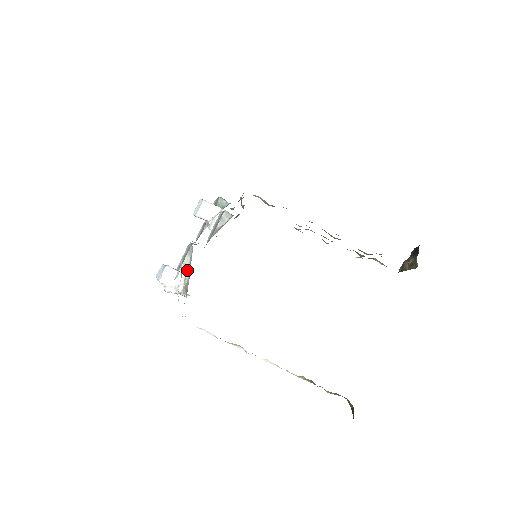
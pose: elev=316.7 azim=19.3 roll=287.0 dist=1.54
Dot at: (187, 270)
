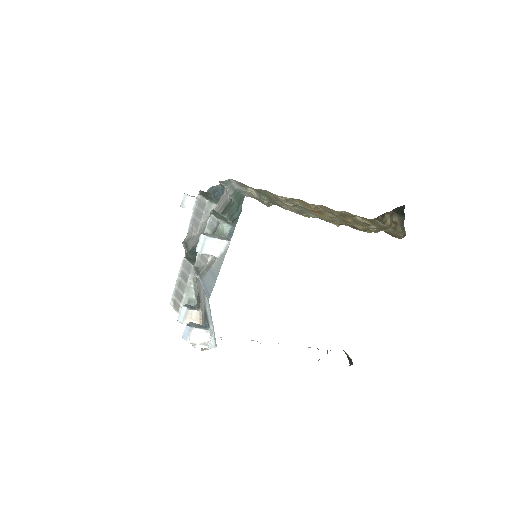
Dot at: (197, 300)
